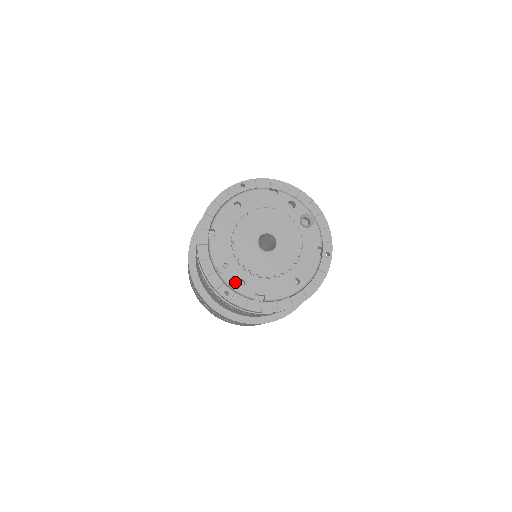
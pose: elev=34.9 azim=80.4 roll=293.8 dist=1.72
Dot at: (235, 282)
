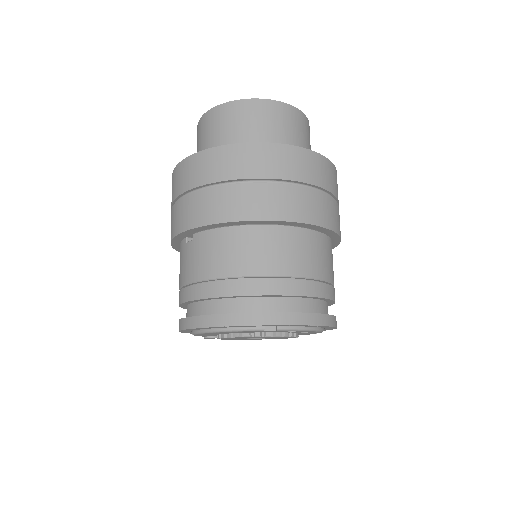
Dot at: occluded
